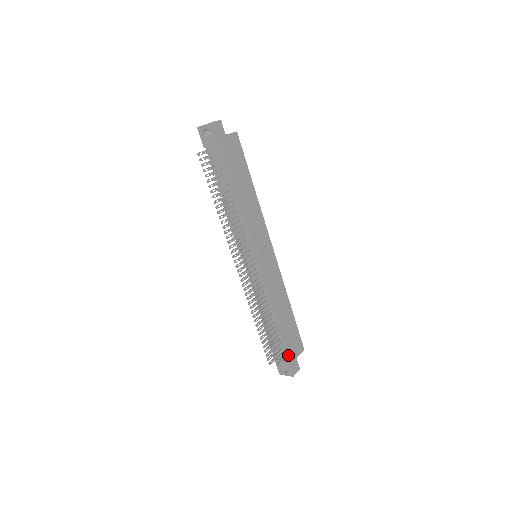
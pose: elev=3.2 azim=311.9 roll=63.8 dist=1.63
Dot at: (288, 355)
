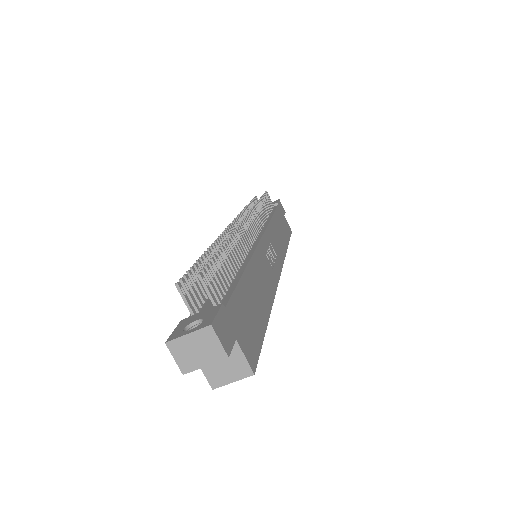
Dot at: (229, 304)
